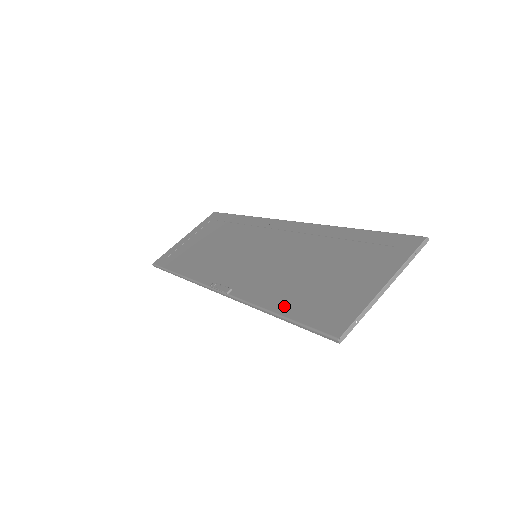
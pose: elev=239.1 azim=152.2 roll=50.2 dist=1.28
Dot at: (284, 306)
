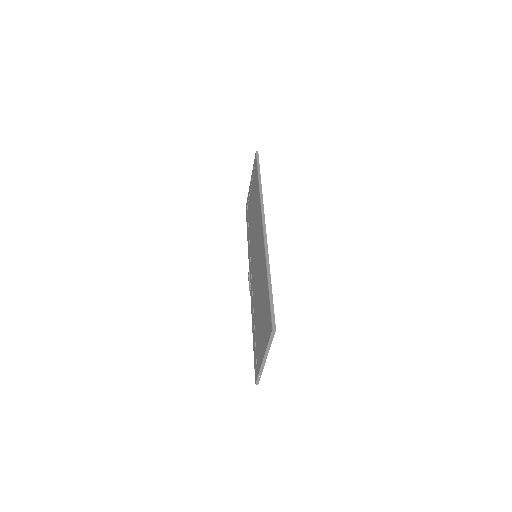
Dot at: (253, 332)
